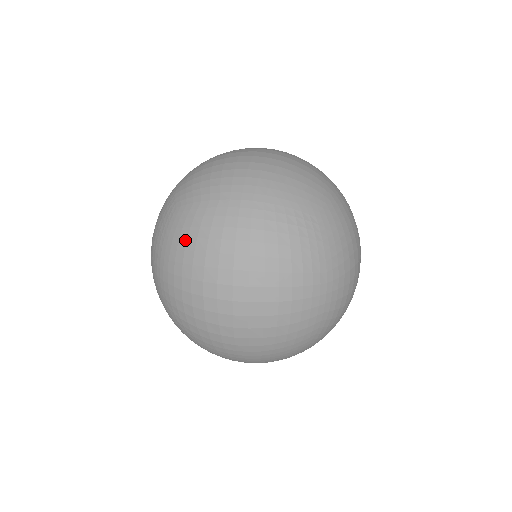
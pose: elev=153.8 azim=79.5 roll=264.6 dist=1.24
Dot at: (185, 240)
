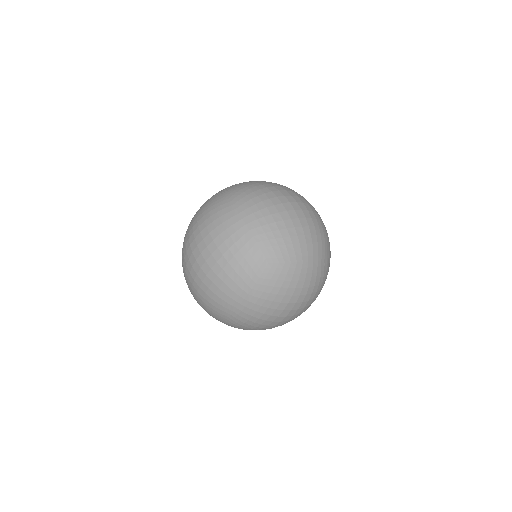
Dot at: (279, 288)
